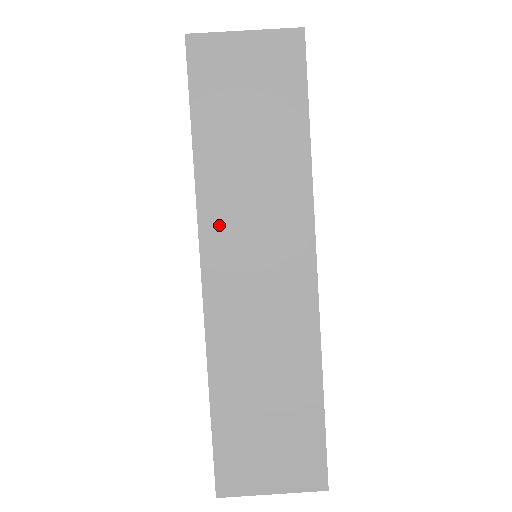
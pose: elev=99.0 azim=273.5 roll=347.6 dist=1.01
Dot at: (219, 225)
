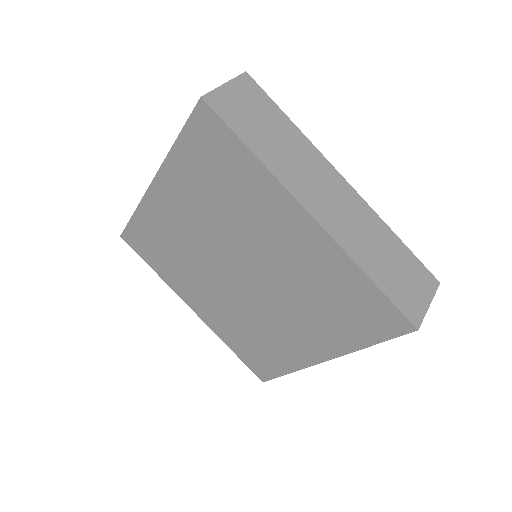
Dot at: (297, 186)
